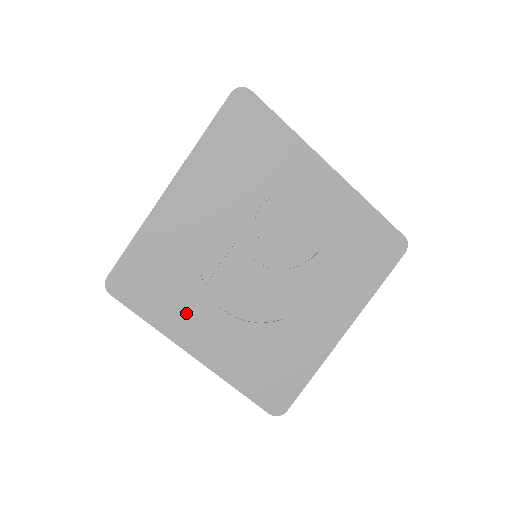
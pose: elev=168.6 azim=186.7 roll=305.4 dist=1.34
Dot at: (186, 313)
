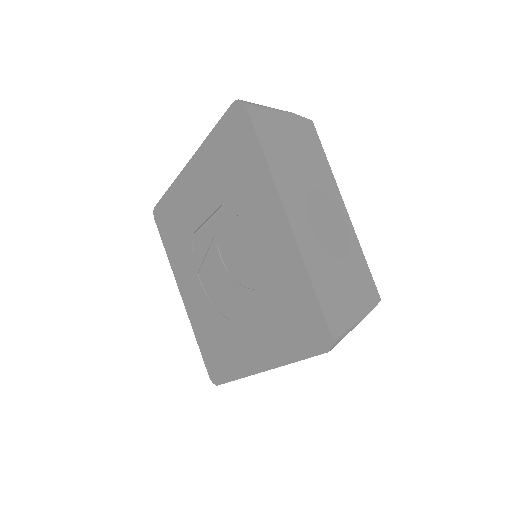
Dot at: (182, 263)
